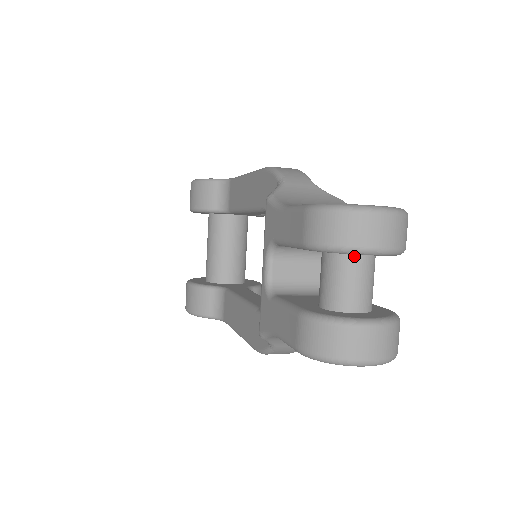
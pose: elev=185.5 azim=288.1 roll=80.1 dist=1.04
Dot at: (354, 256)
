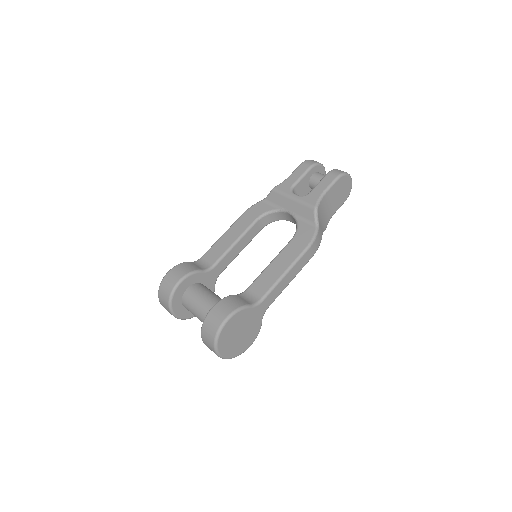
Dot at: occluded
